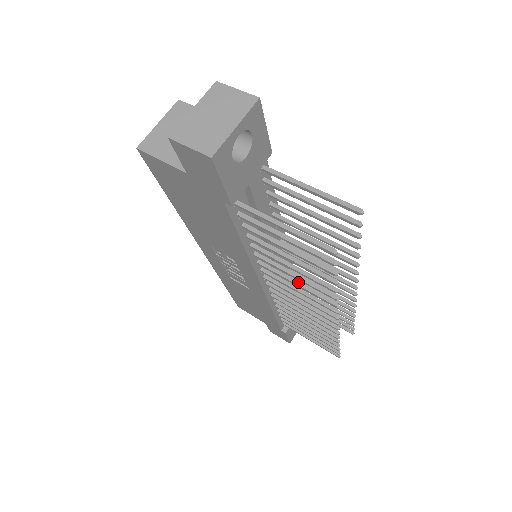
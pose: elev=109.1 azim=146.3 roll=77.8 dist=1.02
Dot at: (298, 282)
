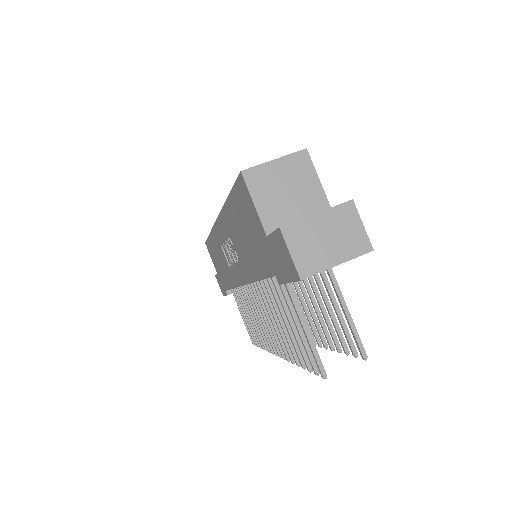
Dot at: occluded
